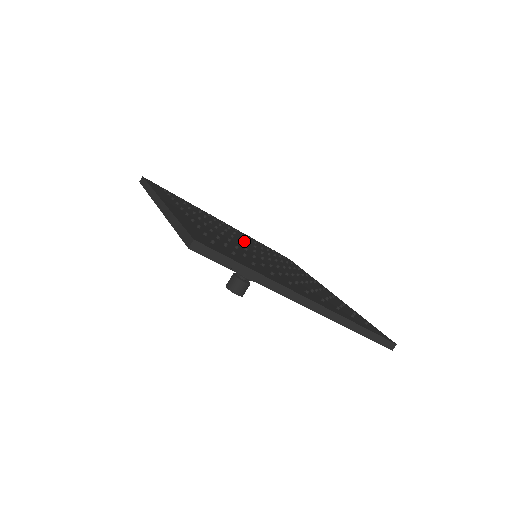
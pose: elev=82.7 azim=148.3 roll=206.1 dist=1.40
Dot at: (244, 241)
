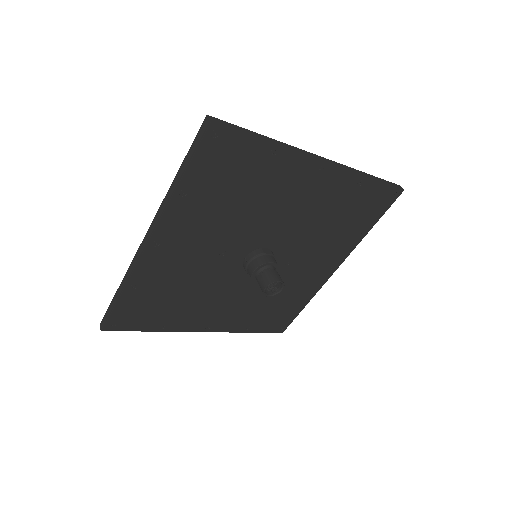
Dot at: occluded
